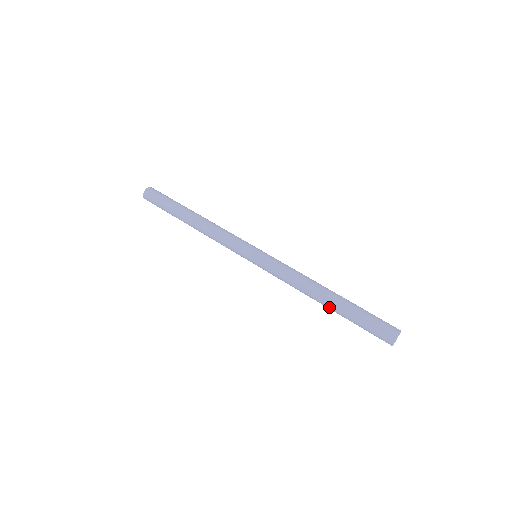
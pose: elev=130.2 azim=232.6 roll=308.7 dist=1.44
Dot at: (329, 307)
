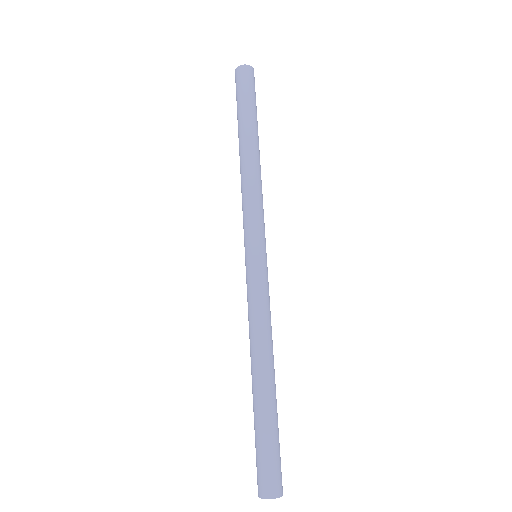
Dot at: (255, 389)
